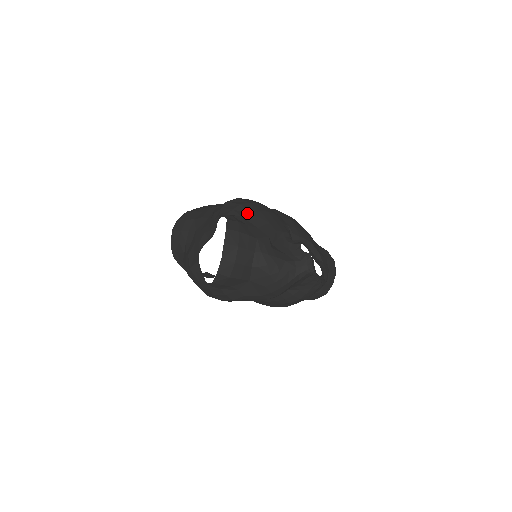
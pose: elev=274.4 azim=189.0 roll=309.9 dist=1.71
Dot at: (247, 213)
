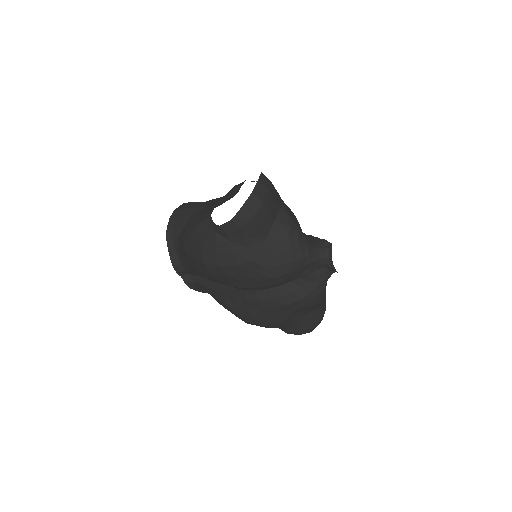
Dot at: occluded
